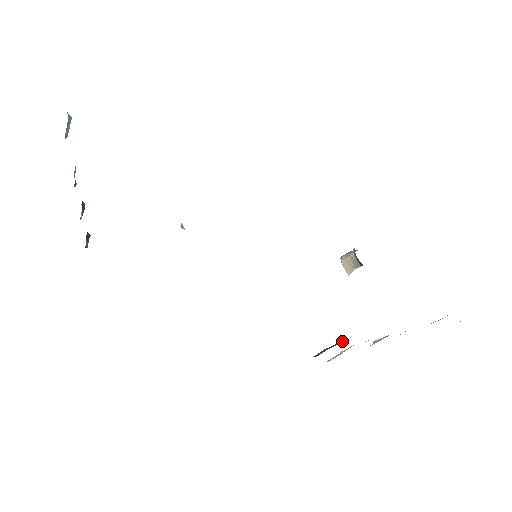
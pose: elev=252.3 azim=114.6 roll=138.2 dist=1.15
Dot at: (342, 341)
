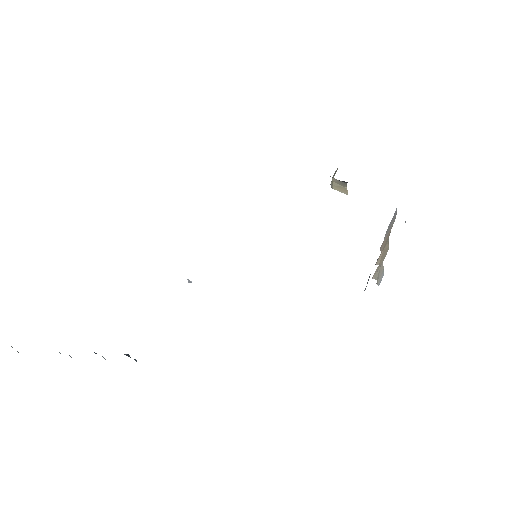
Dot at: (377, 259)
